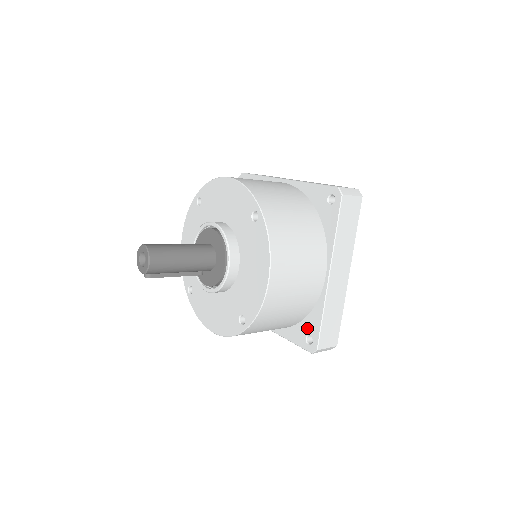
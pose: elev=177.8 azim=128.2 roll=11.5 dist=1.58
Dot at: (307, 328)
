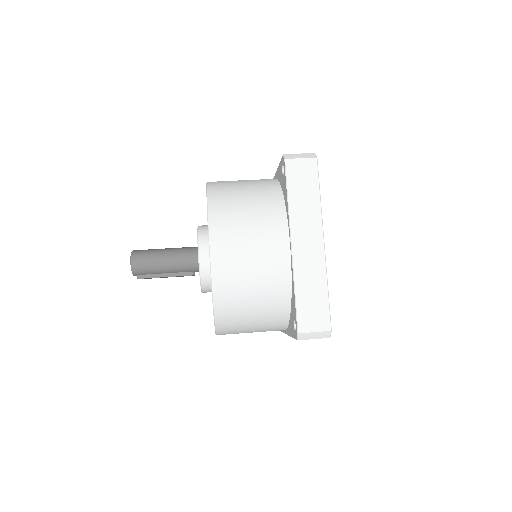
Dot at: (292, 313)
